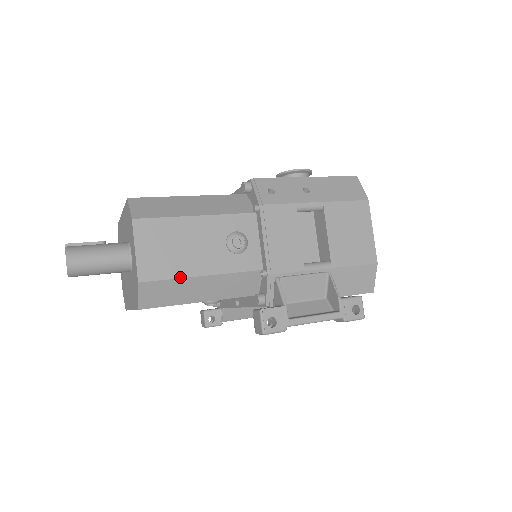
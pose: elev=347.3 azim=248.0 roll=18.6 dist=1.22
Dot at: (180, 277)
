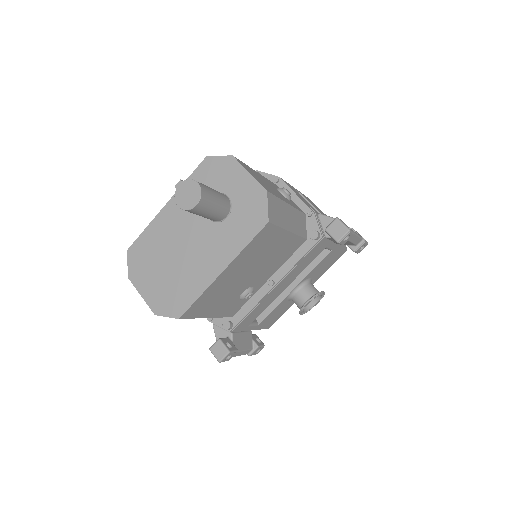
Dot at: (280, 199)
